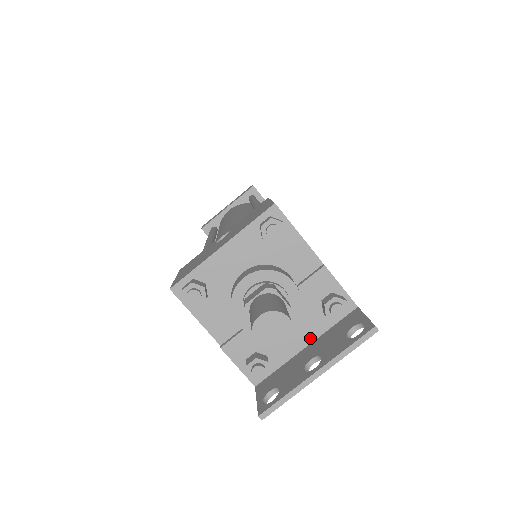
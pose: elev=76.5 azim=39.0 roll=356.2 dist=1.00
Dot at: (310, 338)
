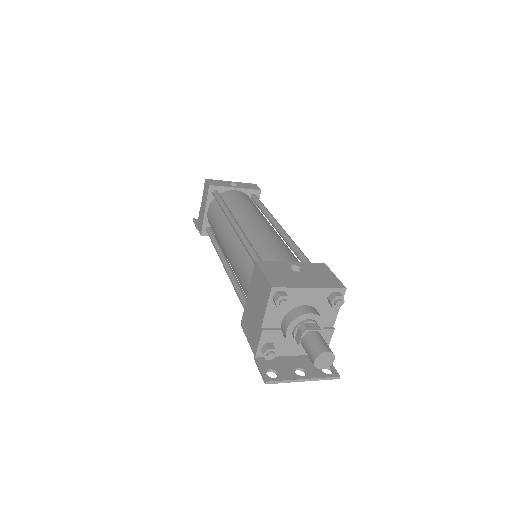
Dot at: (297, 353)
